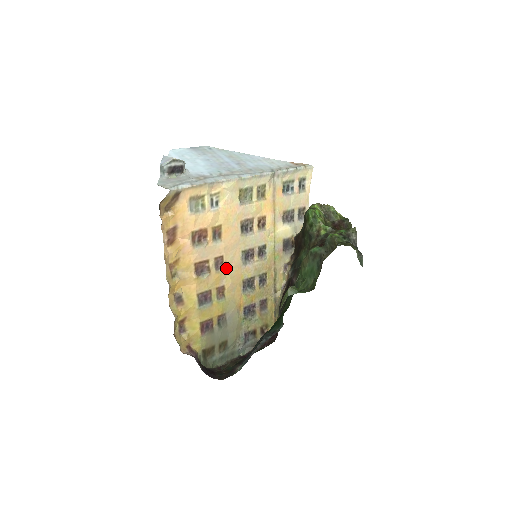
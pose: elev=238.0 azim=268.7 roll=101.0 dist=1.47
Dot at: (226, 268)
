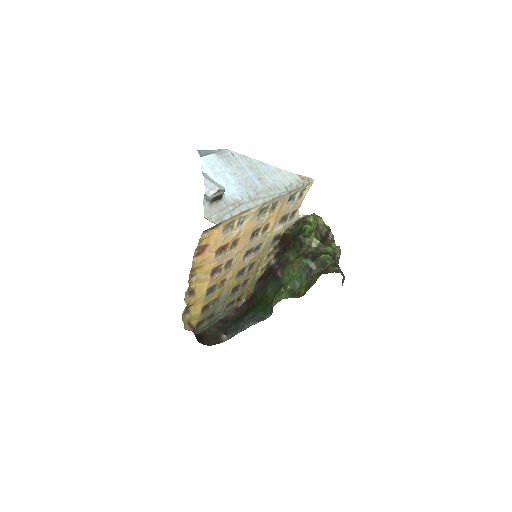
Dot at: (232, 266)
